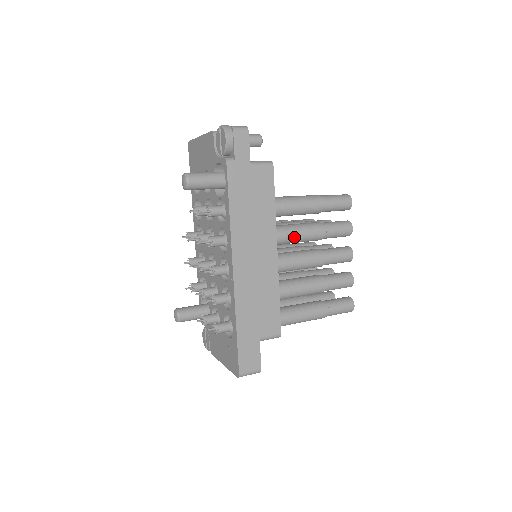
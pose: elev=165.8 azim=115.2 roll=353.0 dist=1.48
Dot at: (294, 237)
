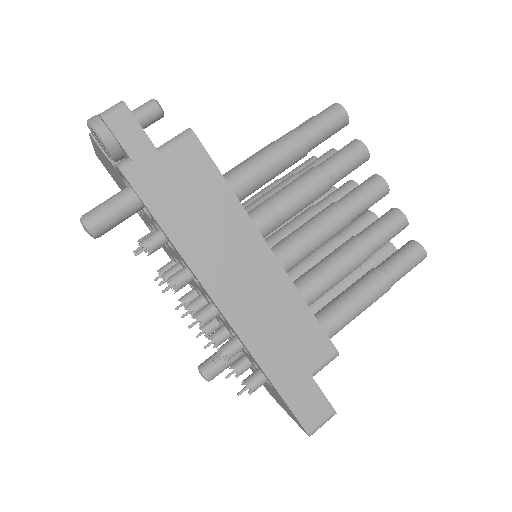
Dot at: (286, 211)
